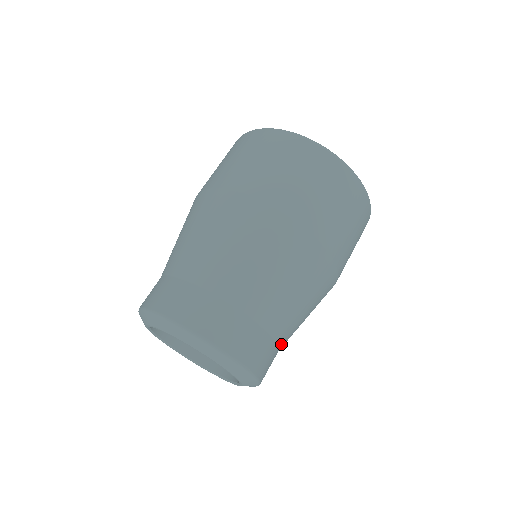
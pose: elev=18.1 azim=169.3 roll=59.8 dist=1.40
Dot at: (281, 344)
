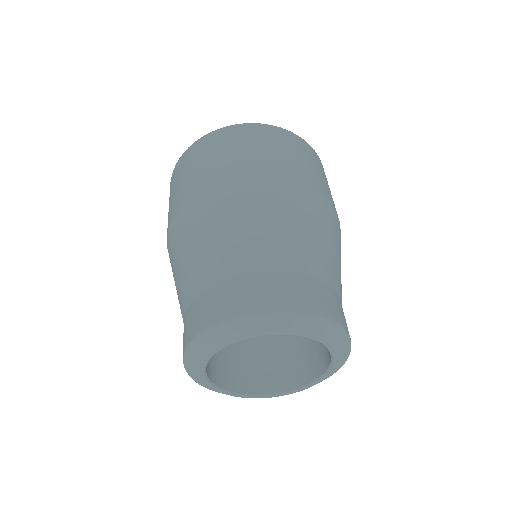
Dot at: occluded
